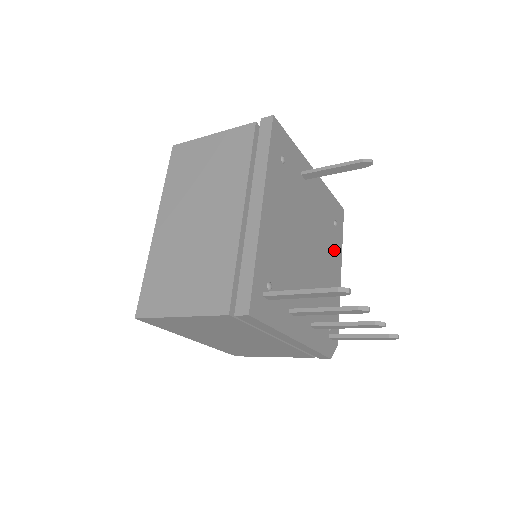
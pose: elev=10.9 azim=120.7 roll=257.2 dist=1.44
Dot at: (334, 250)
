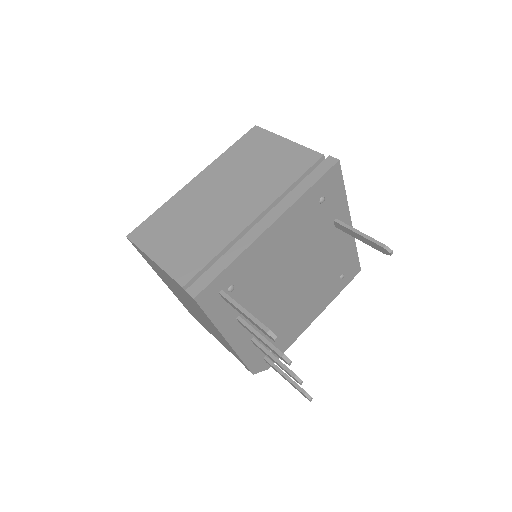
Dot at: (323, 296)
